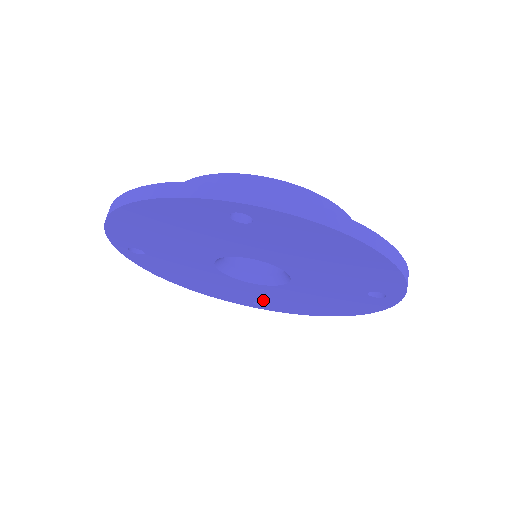
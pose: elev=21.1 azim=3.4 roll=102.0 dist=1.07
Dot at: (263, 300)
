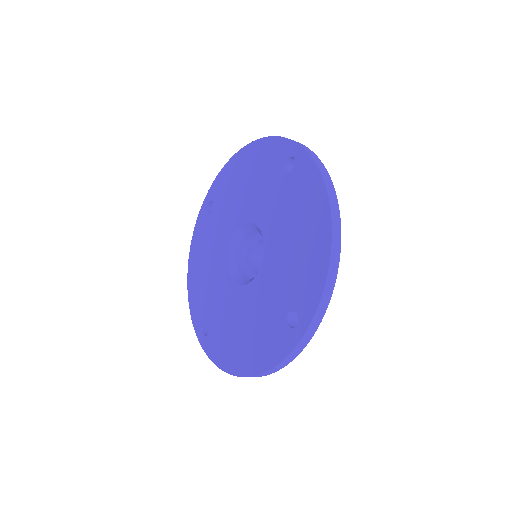
Dot at: (215, 320)
